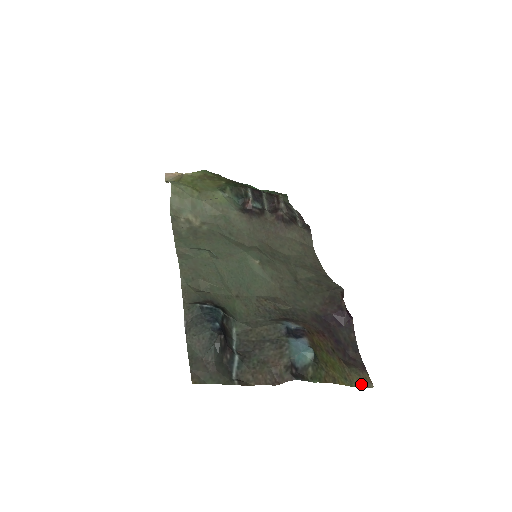
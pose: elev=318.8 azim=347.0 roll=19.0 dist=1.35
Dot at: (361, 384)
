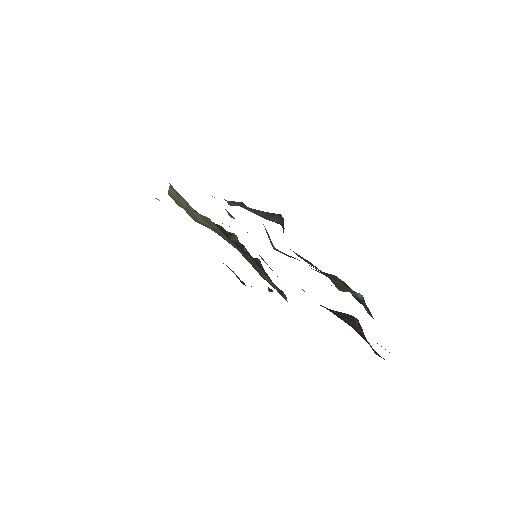
Dot at: occluded
